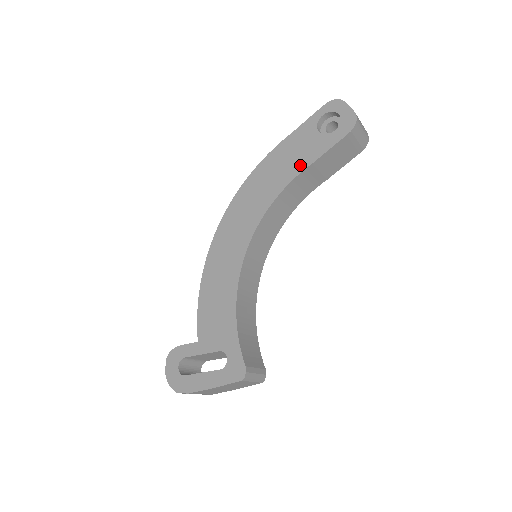
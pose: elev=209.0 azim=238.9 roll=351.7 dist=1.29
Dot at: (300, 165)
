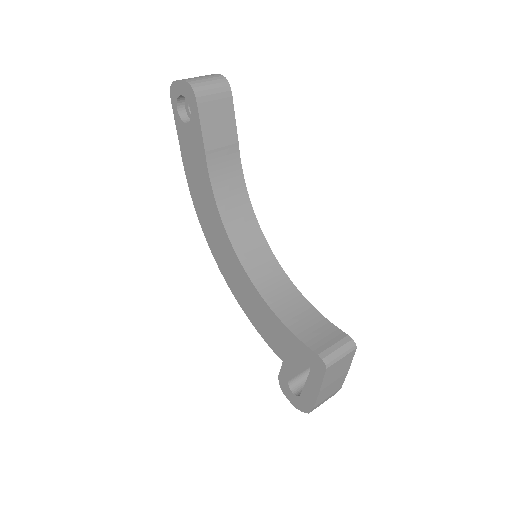
Dot at: (202, 162)
